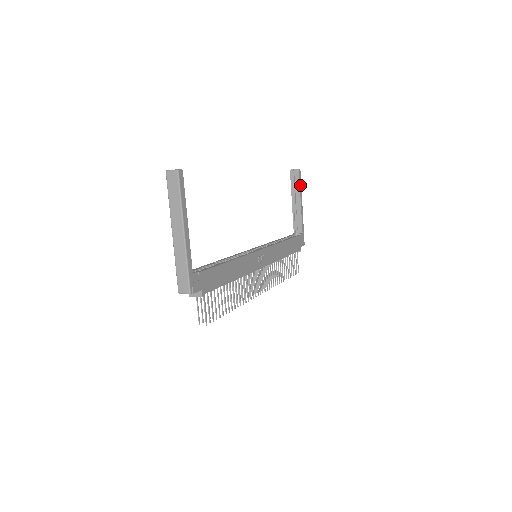
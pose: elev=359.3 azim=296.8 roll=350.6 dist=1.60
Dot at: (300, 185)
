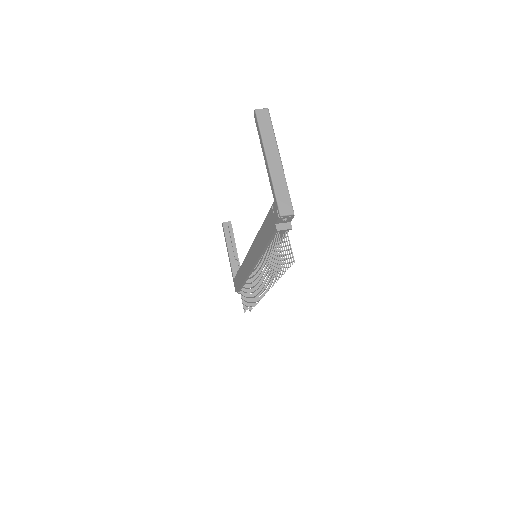
Dot at: (233, 235)
